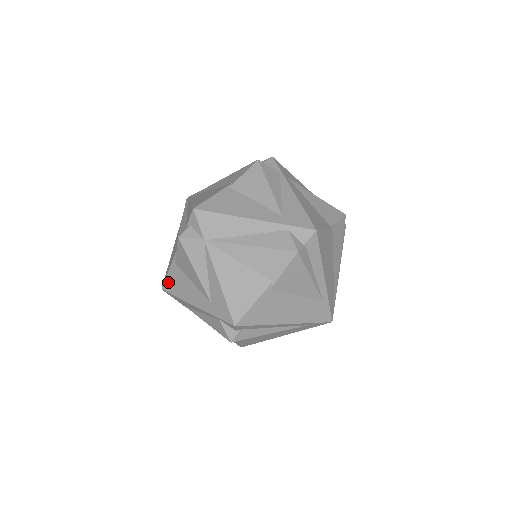
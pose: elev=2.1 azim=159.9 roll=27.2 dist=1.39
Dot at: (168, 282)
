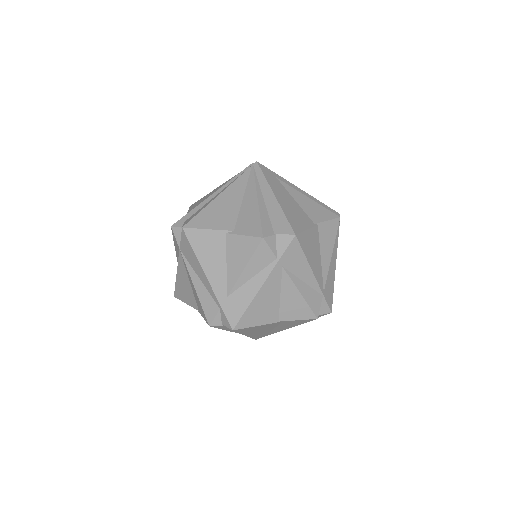
Dot at: occluded
